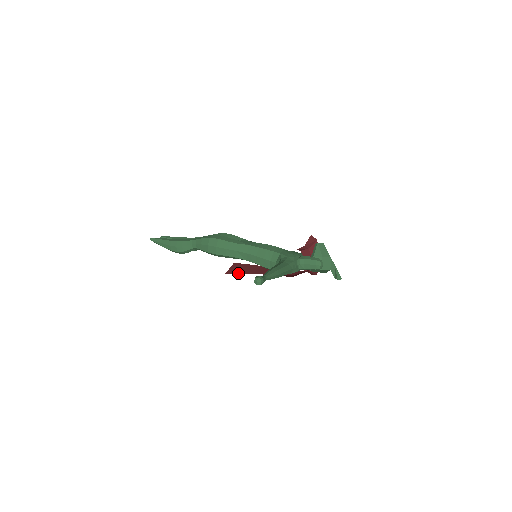
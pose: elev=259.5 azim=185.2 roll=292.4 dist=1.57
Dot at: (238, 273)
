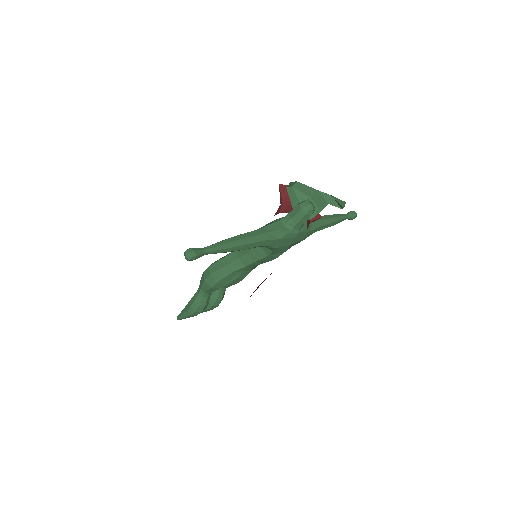
Dot at: (256, 289)
